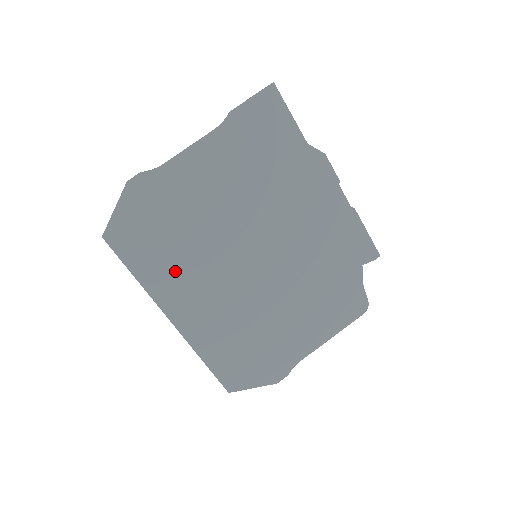
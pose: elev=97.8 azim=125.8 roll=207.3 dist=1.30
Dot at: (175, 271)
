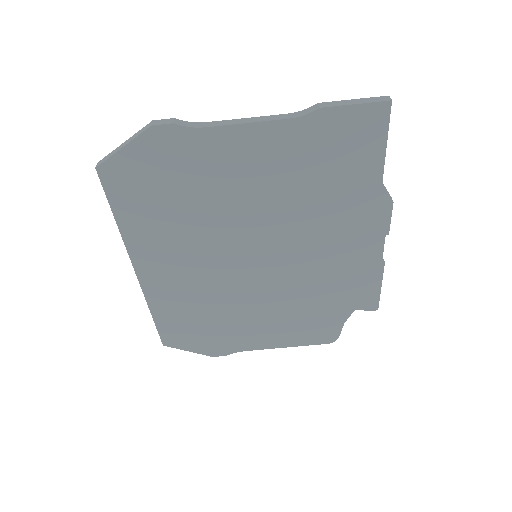
Dot at: (162, 234)
